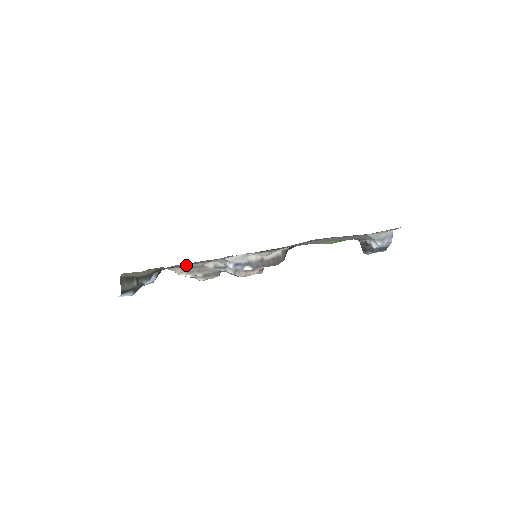
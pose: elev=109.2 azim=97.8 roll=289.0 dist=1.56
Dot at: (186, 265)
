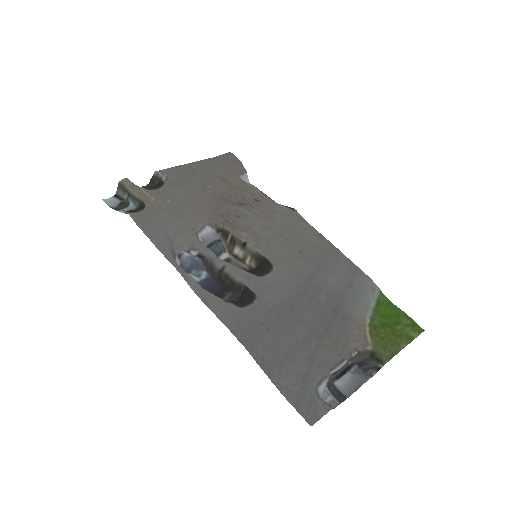
Dot at: (144, 228)
